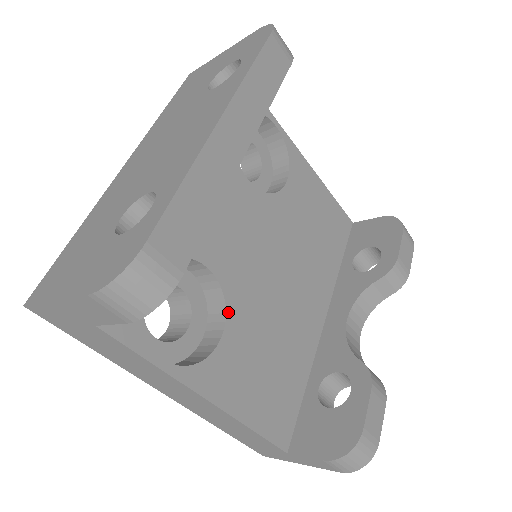
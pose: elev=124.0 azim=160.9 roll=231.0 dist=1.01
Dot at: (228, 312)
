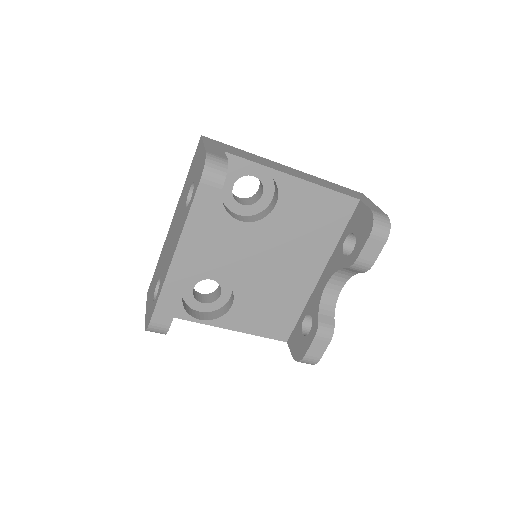
Dot at: (235, 293)
